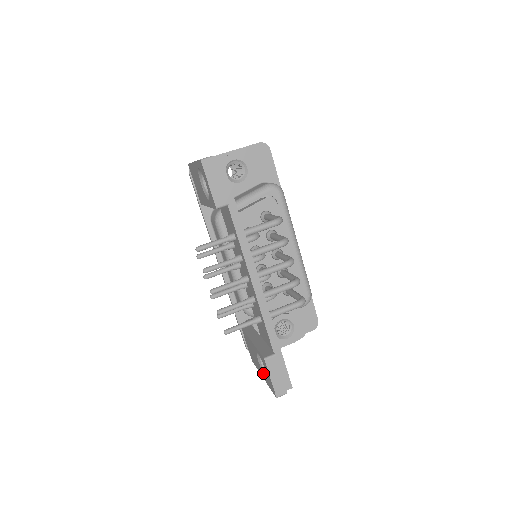
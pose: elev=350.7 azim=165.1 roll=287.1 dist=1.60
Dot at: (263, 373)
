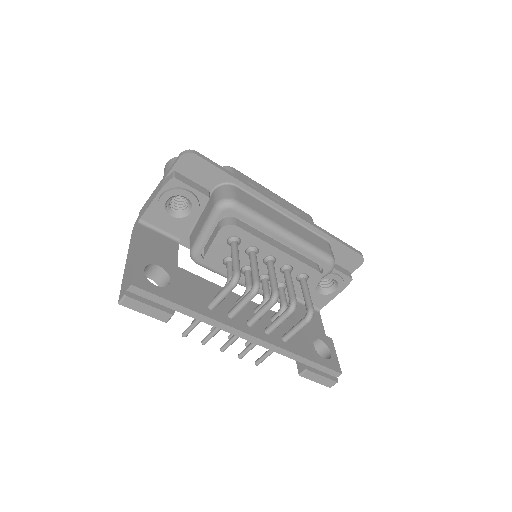
Dot at: occluded
